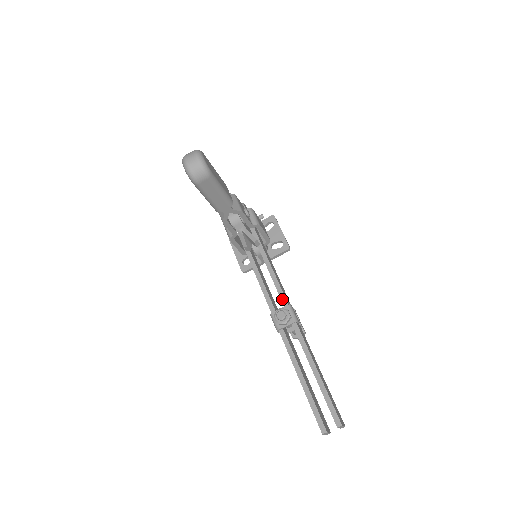
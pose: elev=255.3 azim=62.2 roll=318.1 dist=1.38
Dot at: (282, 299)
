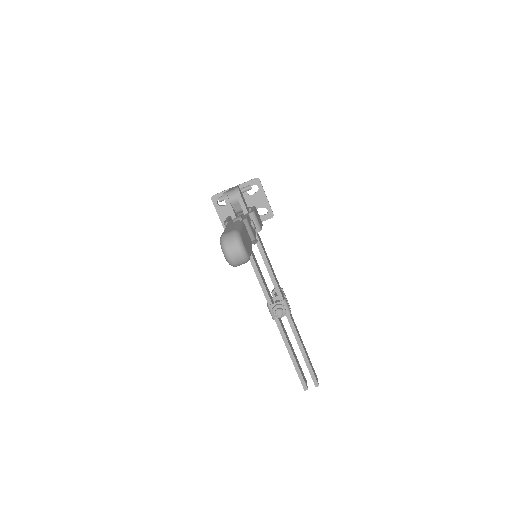
Dot at: (278, 294)
